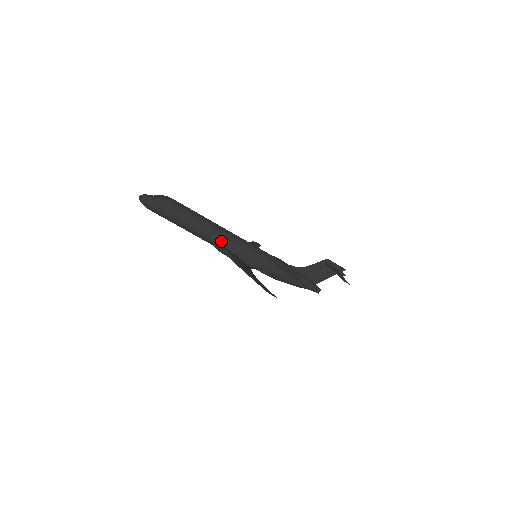
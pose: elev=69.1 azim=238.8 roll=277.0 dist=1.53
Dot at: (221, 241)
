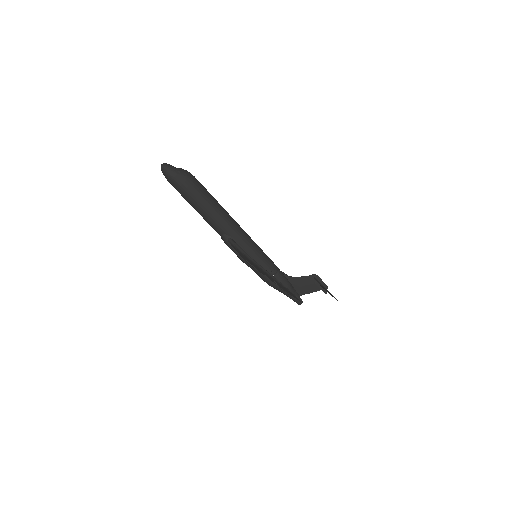
Dot at: (232, 233)
